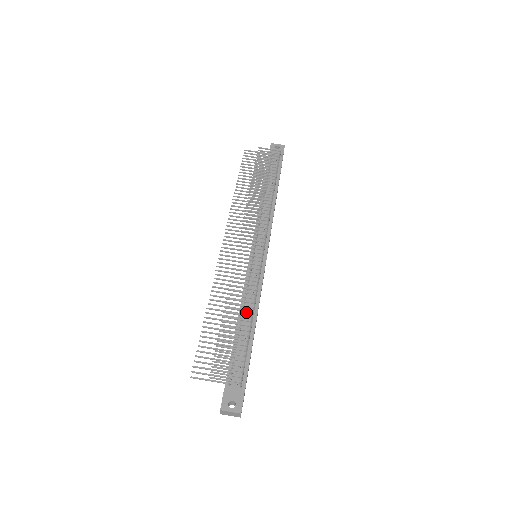
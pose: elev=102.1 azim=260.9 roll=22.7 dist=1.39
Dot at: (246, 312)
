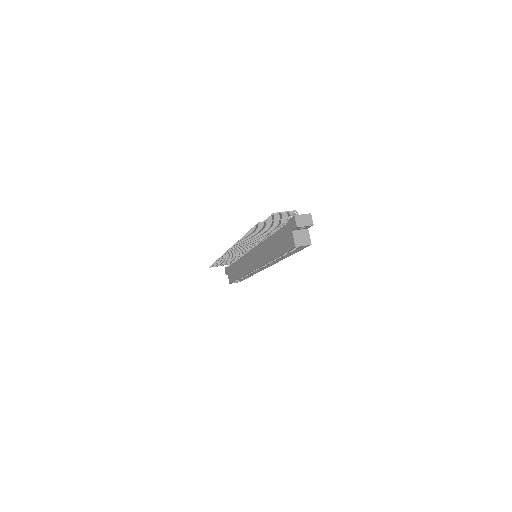
Dot at: occluded
